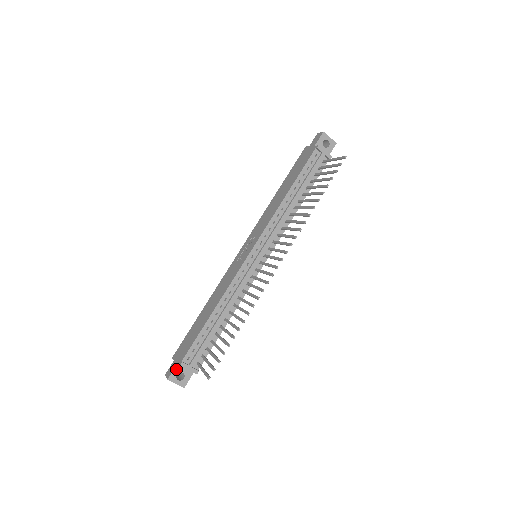
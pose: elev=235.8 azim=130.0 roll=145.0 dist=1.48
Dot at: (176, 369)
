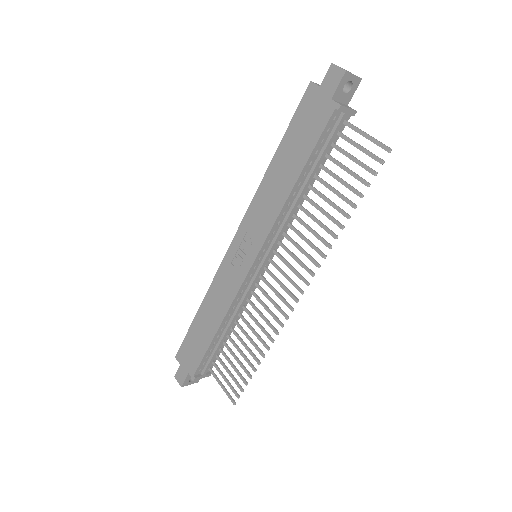
Dot at: (187, 378)
